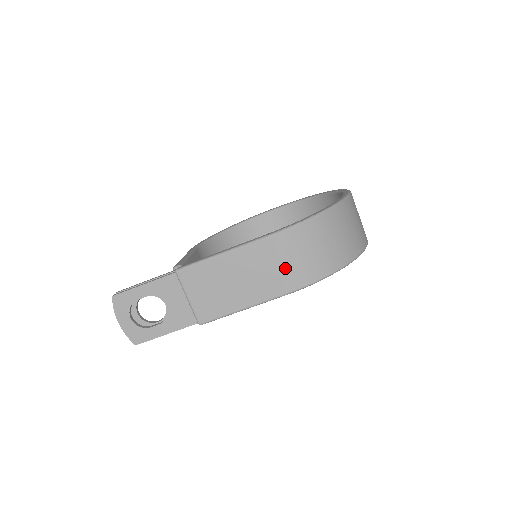
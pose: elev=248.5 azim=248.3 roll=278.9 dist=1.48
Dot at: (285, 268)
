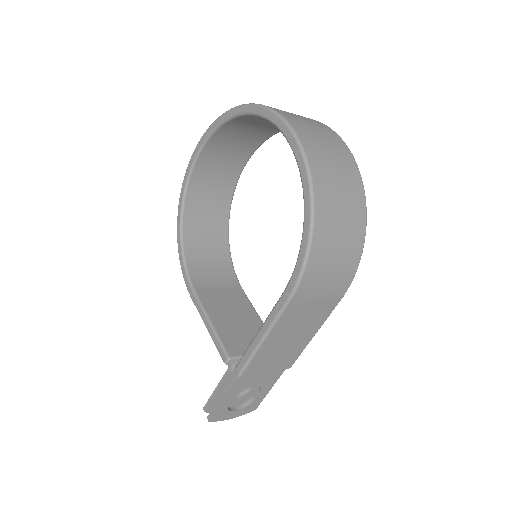
Dot at: (325, 294)
